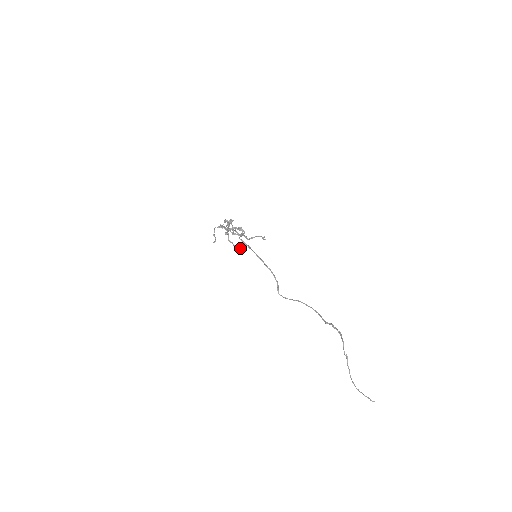
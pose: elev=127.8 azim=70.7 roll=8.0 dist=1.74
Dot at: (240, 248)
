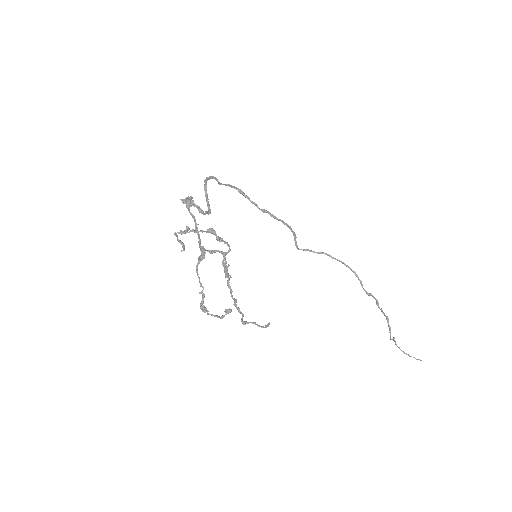
Dot at: (230, 311)
